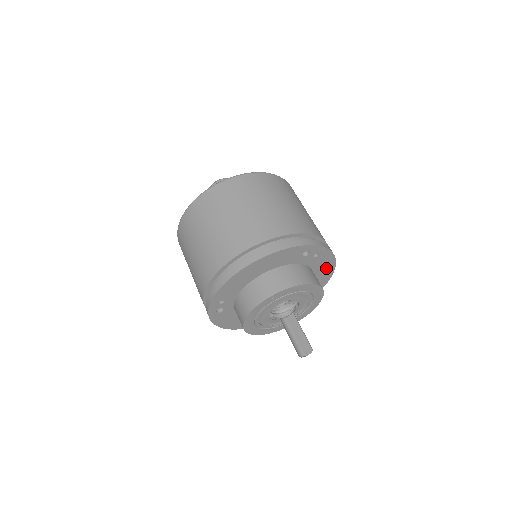
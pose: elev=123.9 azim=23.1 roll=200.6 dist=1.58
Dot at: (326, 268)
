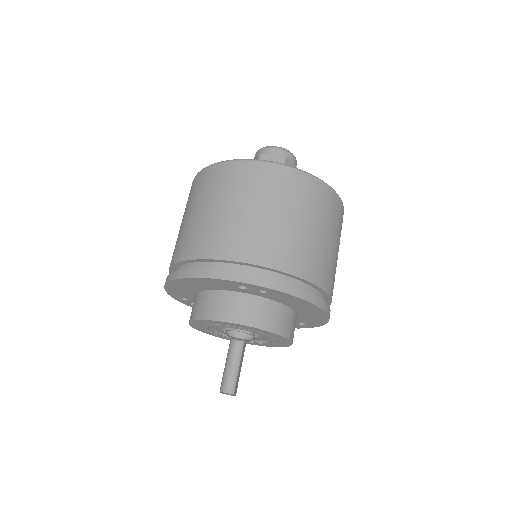
Dot at: (304, 305)
